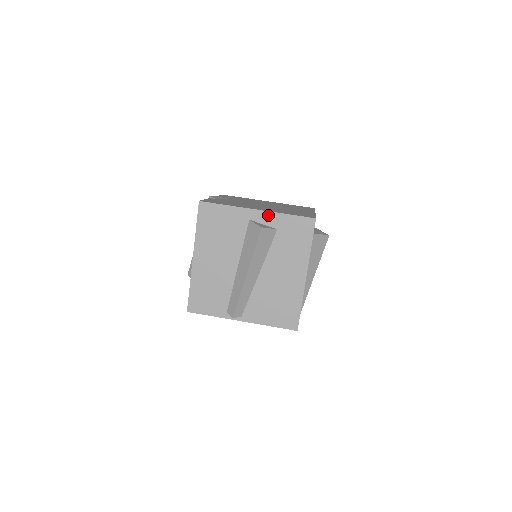
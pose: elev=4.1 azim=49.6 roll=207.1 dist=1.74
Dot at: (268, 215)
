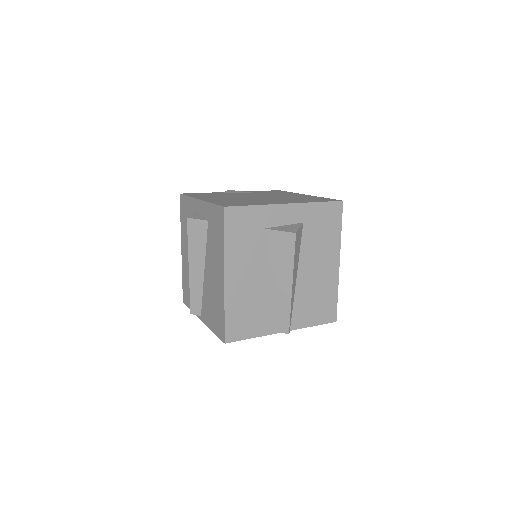
Dot at: (204, 205)
